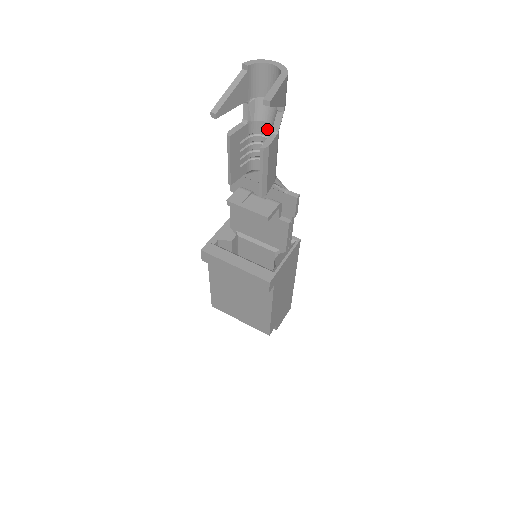
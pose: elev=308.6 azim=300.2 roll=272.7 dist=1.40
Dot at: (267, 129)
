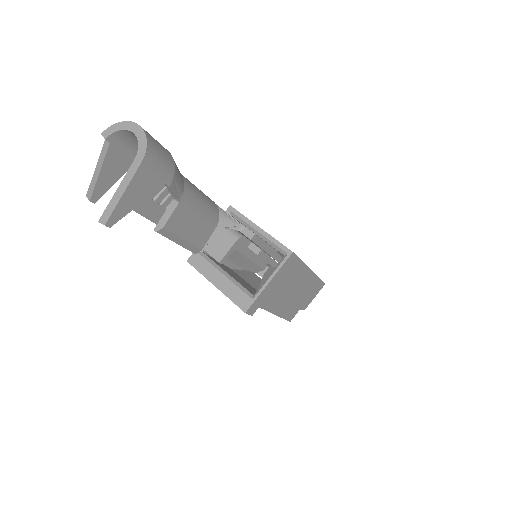
Dot at: occluded
